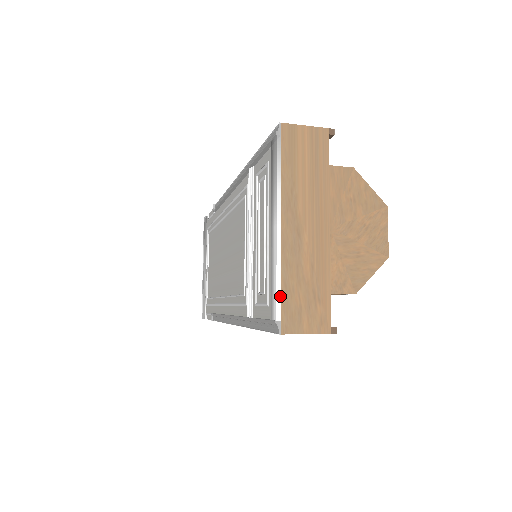
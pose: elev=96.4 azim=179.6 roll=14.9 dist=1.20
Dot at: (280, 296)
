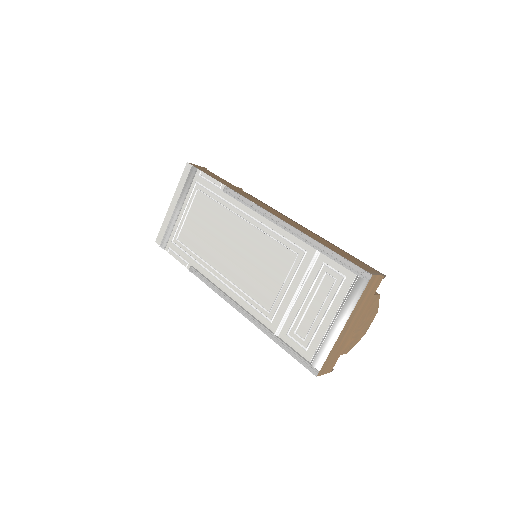
Dot at: (326, 360)
